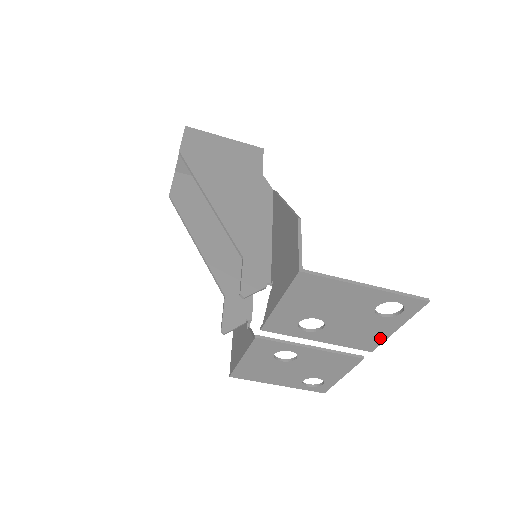
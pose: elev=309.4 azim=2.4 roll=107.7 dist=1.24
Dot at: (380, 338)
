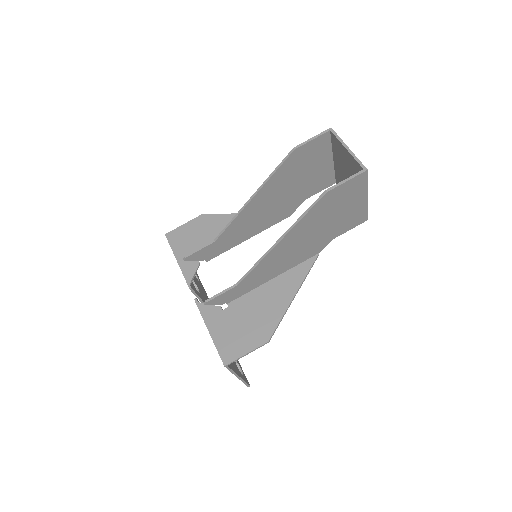
Dot at: occluded
